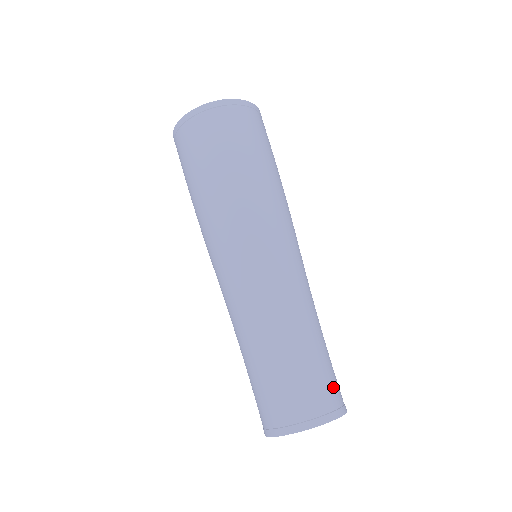
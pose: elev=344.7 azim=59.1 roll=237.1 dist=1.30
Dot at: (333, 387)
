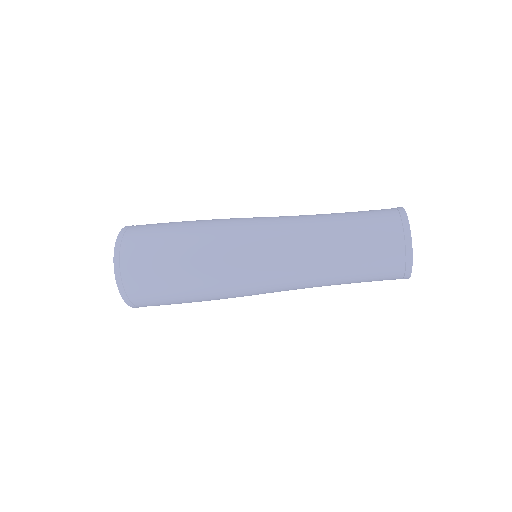
Dot at: occluded
